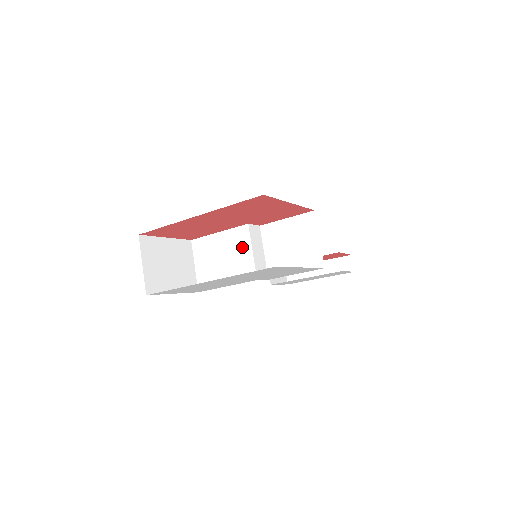
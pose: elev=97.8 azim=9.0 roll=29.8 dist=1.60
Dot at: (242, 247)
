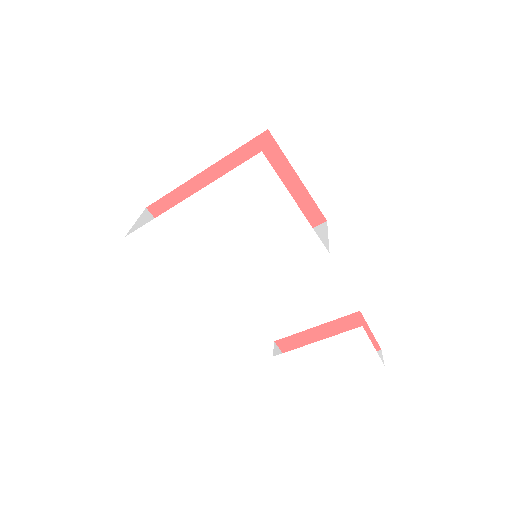
Dot at: occluded
